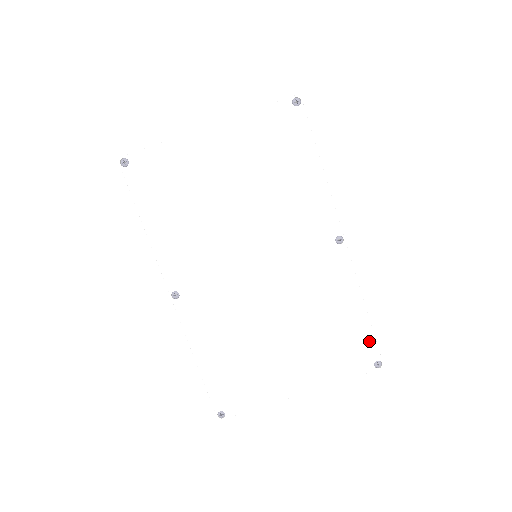
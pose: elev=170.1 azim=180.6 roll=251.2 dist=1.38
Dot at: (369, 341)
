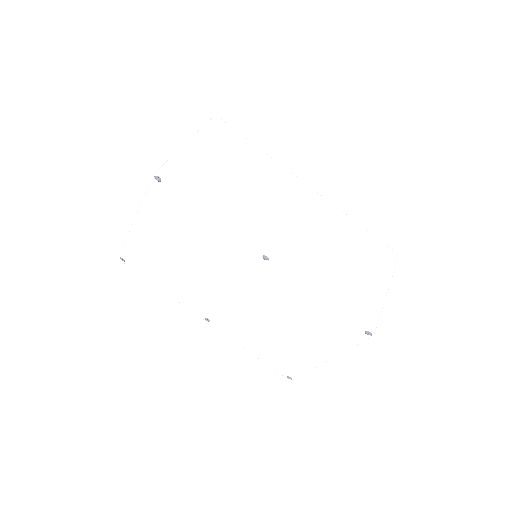
Dot at: (347, 319)
